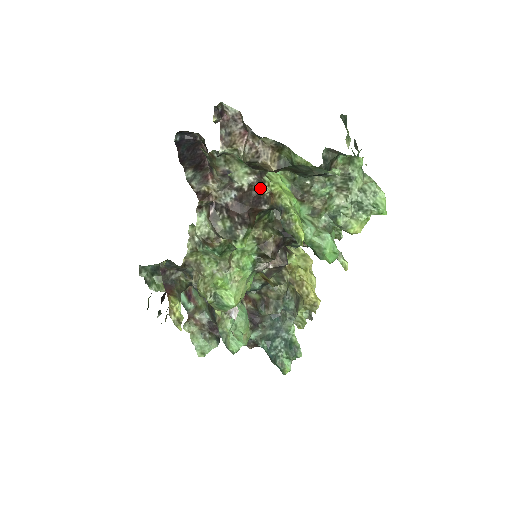
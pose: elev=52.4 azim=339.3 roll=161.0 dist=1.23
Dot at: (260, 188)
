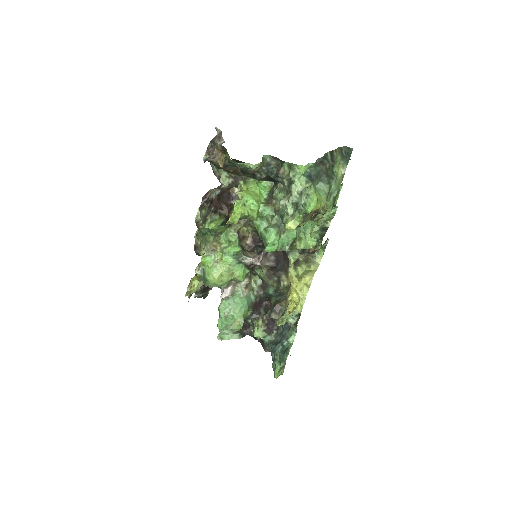
Dot at: (231, 187)
